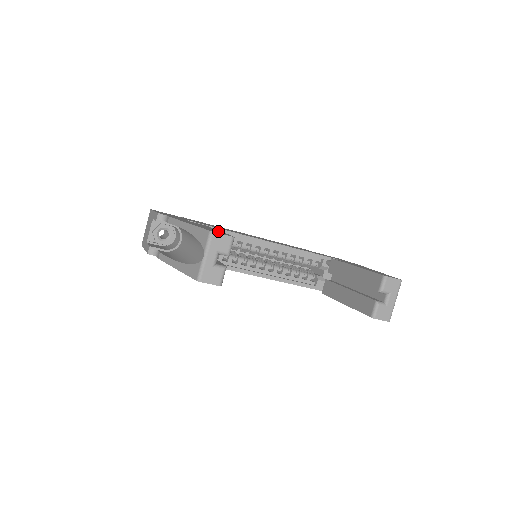
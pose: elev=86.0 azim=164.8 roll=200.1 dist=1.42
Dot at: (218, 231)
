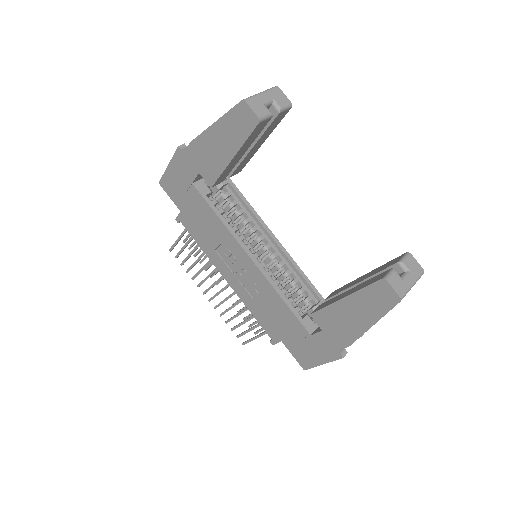
Dot at: occluded
